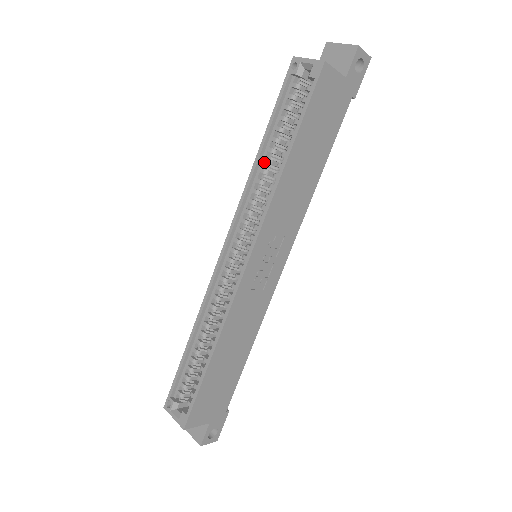
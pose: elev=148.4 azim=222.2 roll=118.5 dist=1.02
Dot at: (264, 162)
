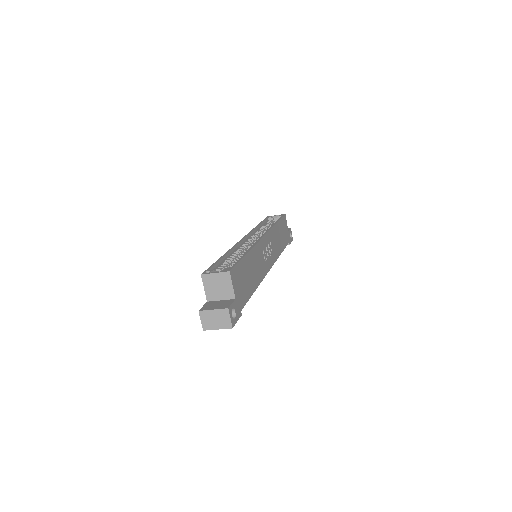
Dot at: occluded
